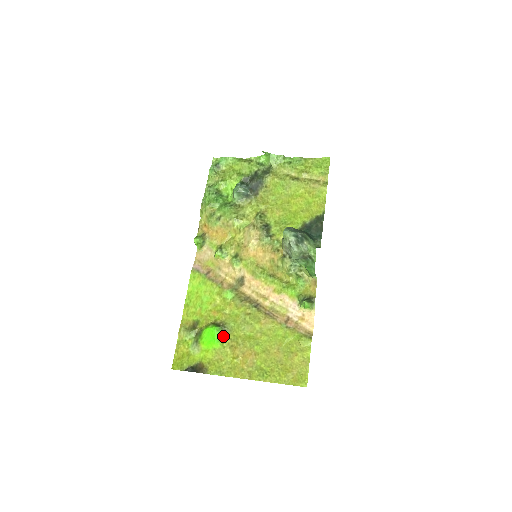
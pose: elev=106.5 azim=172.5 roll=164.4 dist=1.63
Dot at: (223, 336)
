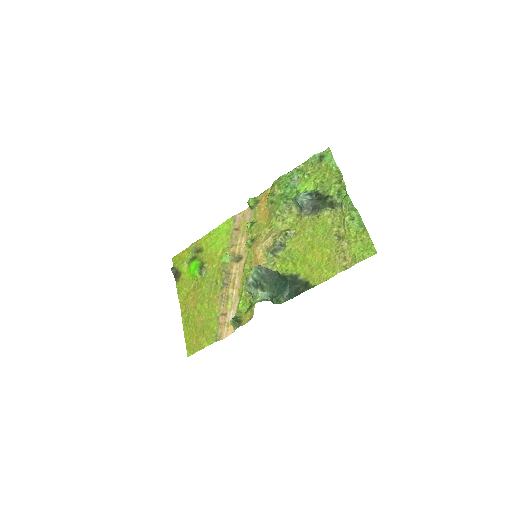
Dot at: (197, 276)
